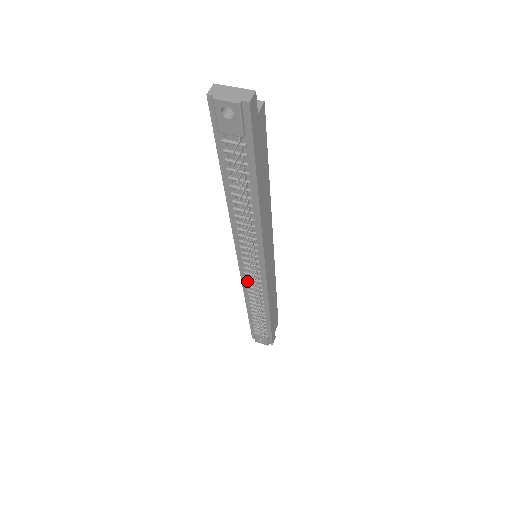
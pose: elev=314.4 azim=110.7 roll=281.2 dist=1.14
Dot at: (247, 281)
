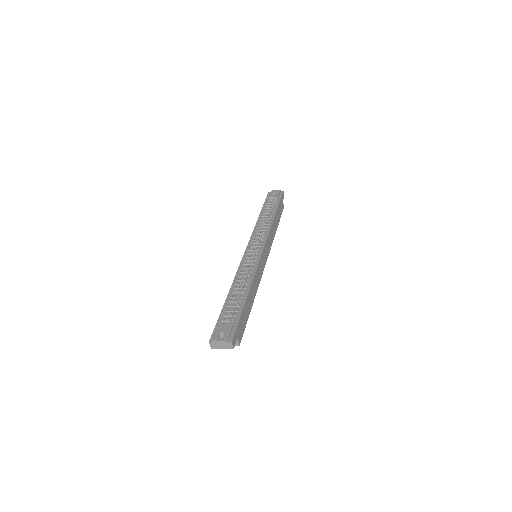
Dot at: (244, 264)
